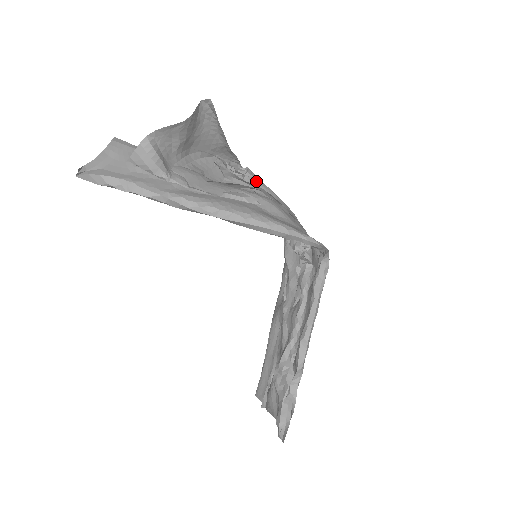
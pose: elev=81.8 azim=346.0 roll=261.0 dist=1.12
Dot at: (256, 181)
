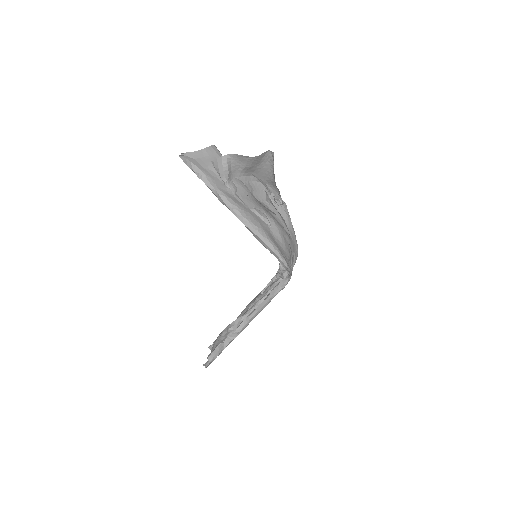
Dot at: (285, 213)
